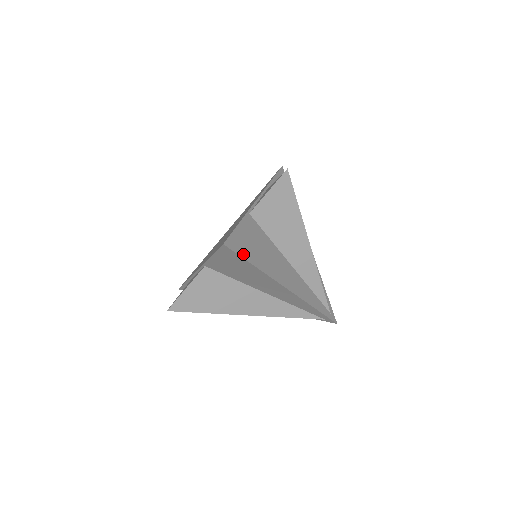
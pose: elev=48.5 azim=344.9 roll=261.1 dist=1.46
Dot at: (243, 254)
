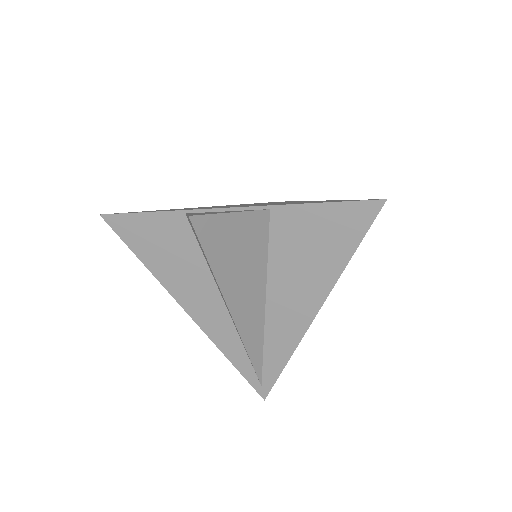
Dot at: (363, 231)
